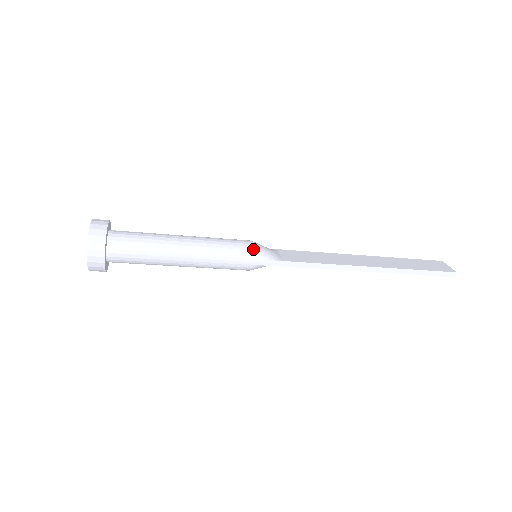
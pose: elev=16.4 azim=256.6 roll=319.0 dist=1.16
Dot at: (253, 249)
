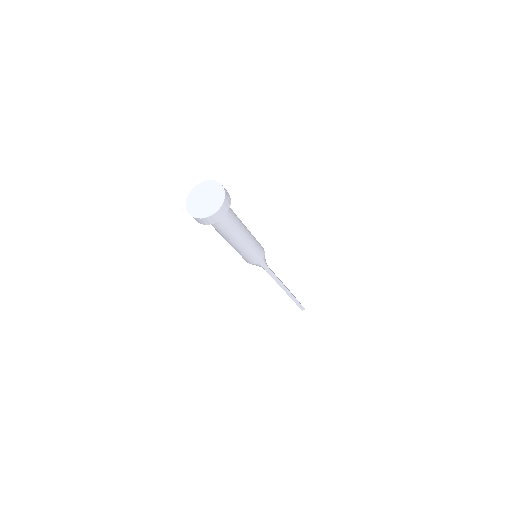
Dot at: occluded
